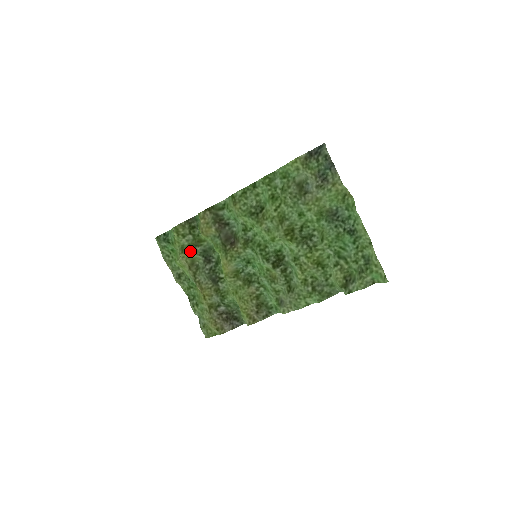
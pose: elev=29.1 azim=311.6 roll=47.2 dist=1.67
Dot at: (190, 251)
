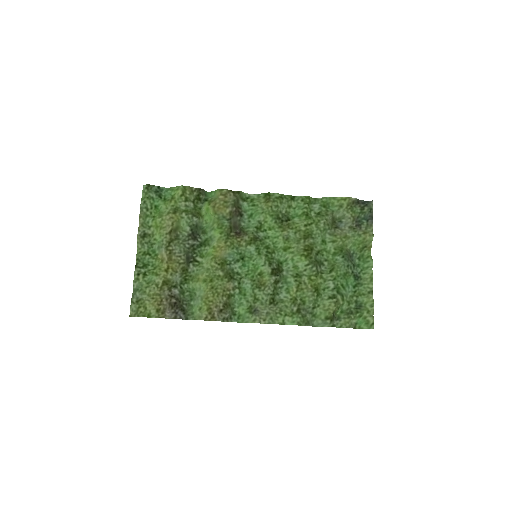
Dot at: (184, 216)
